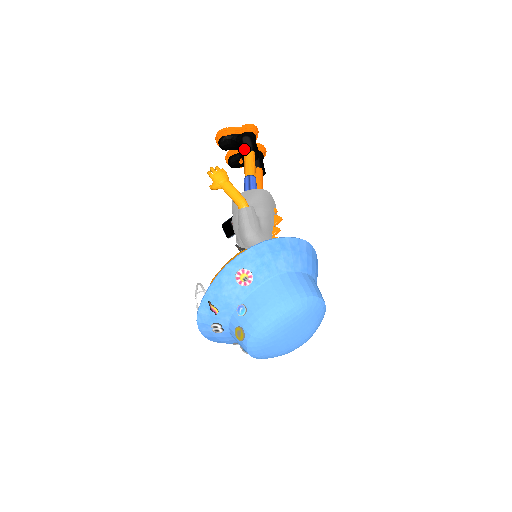
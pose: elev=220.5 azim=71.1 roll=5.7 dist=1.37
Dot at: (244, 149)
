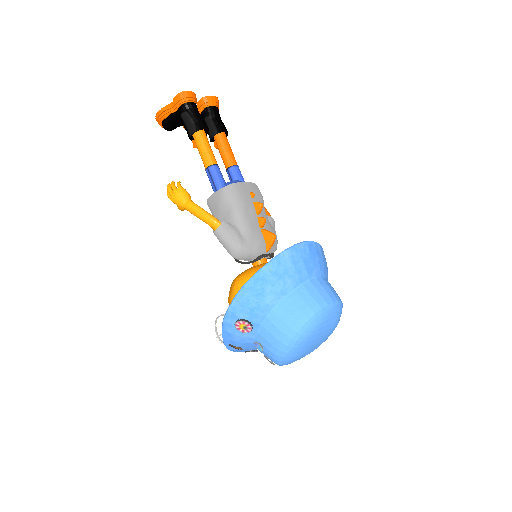
Dot at: (188, 132)
